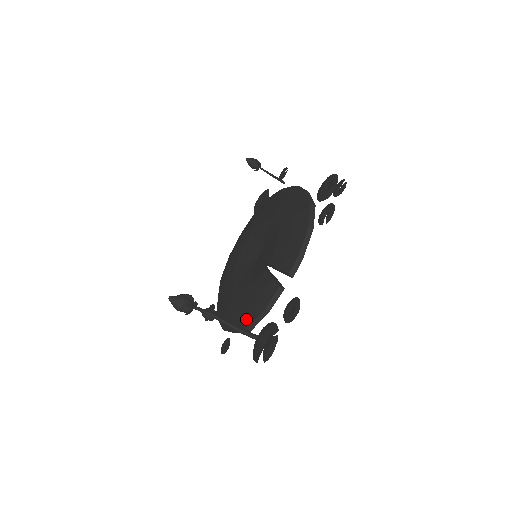
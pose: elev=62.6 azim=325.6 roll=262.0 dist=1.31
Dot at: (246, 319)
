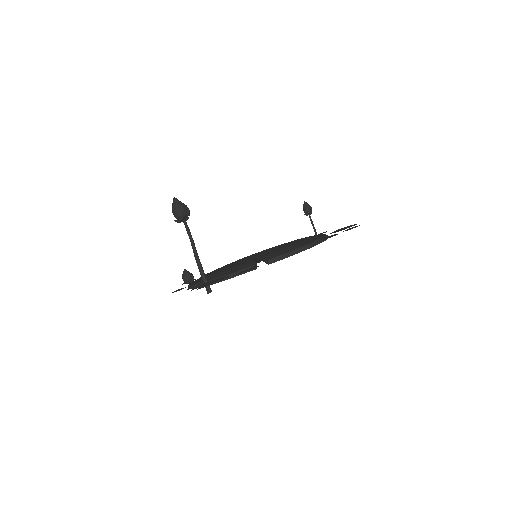
Dot at: (211, 278)
